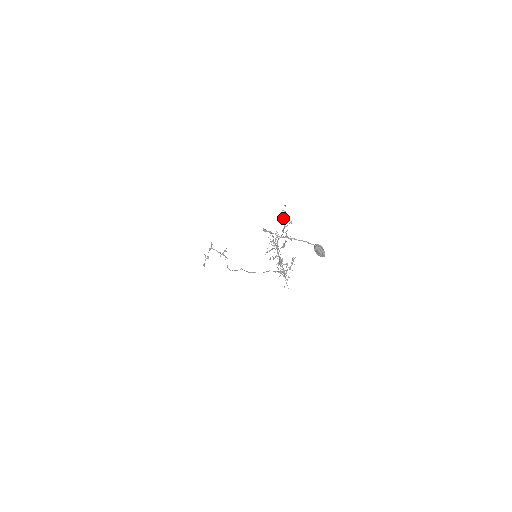
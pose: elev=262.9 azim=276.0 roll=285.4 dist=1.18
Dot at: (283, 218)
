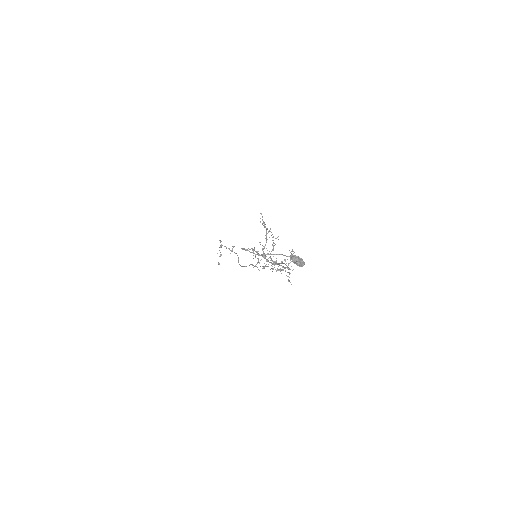
Dot at: occluded
